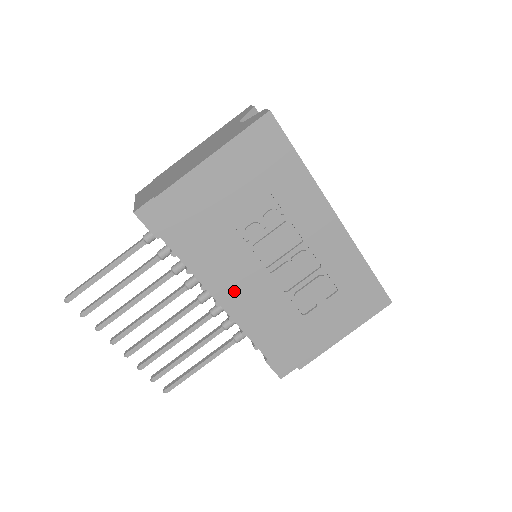
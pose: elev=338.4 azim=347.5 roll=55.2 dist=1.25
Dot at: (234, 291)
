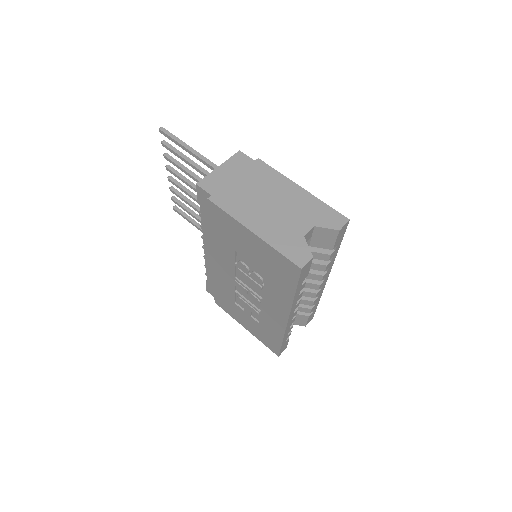
Dot at: (213, 259)
